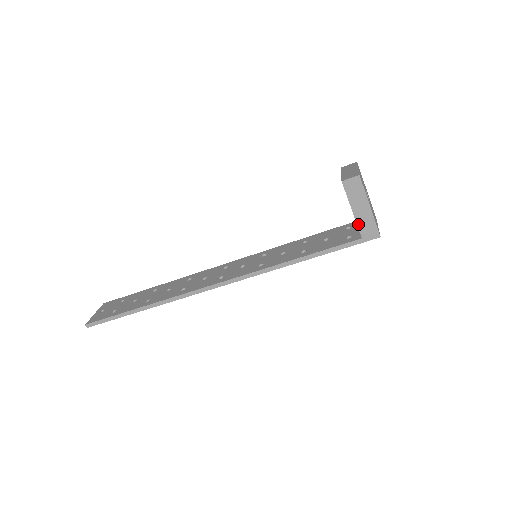
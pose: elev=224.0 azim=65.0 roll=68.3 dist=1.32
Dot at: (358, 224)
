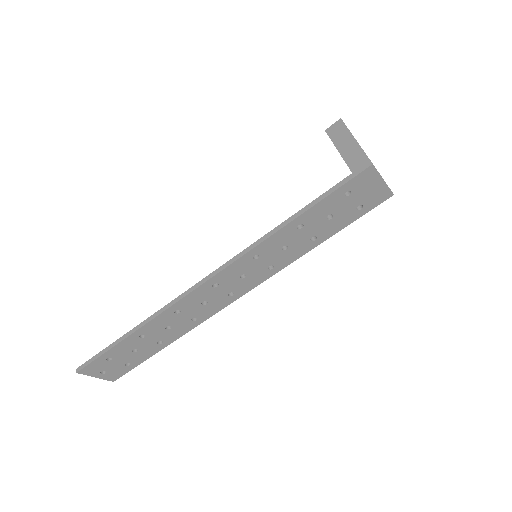
Dot at: (346, 161)
